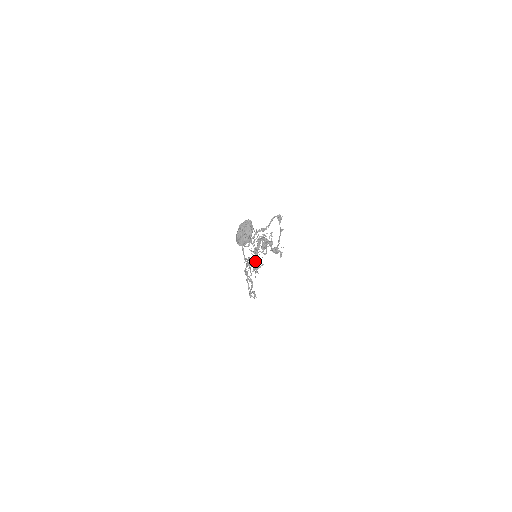
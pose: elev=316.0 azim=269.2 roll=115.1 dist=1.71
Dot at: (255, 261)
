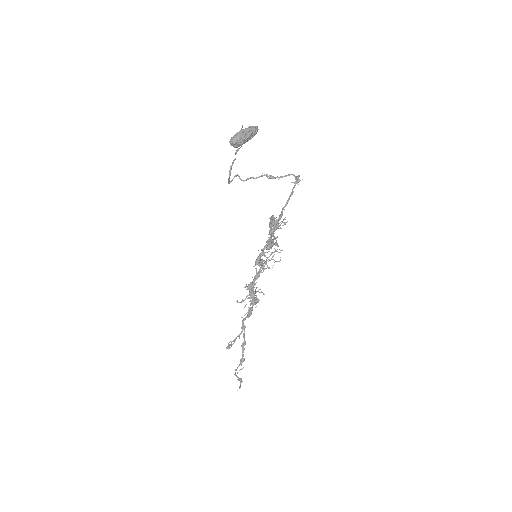
Dot at: (255, 279)
